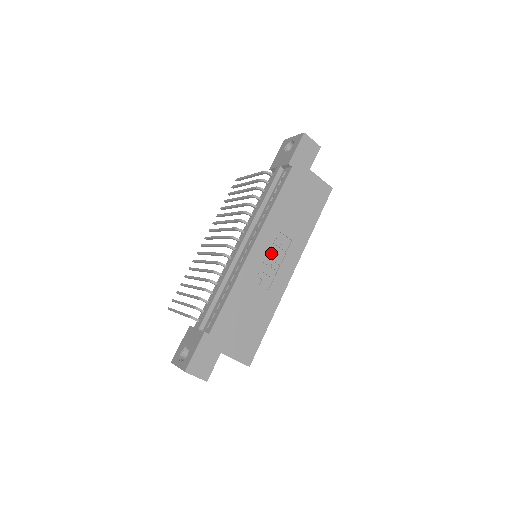
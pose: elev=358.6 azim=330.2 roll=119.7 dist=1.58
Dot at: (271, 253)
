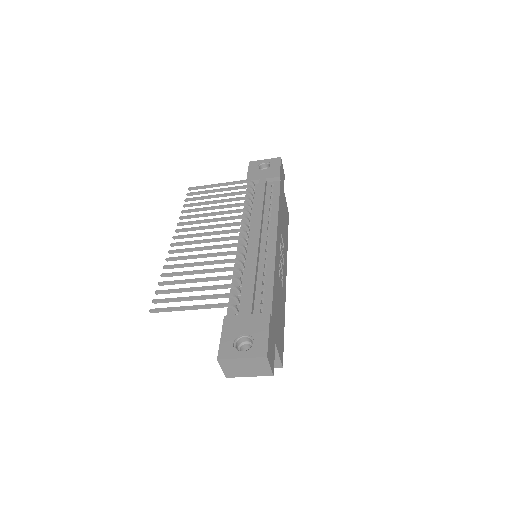
Dot at: (280, 252)
